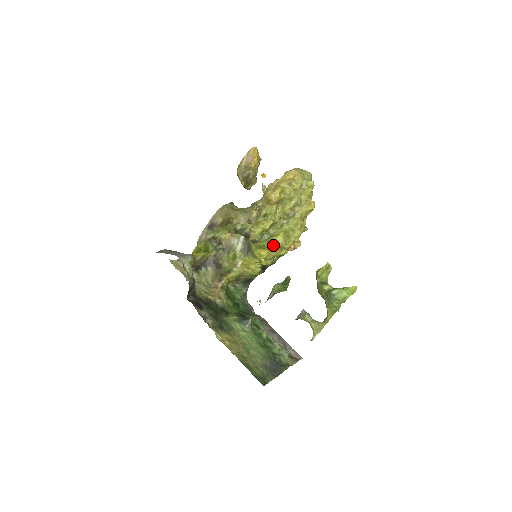
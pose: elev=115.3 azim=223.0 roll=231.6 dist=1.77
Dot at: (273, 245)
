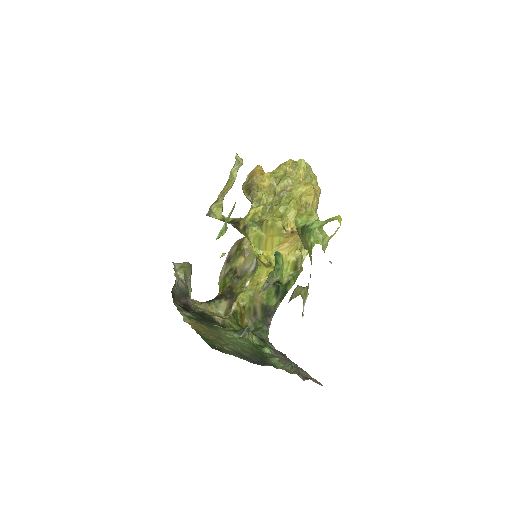
Dot at: (266, 230)
